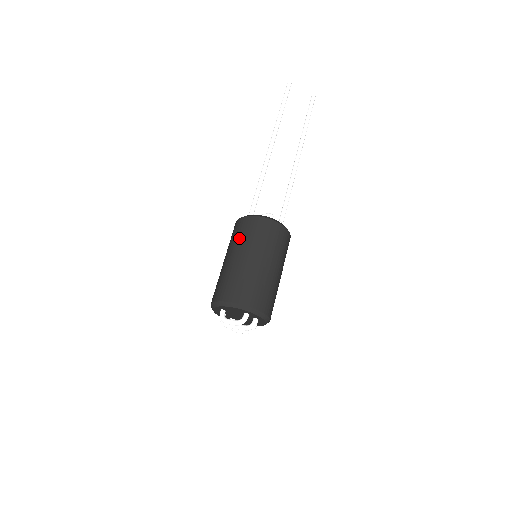
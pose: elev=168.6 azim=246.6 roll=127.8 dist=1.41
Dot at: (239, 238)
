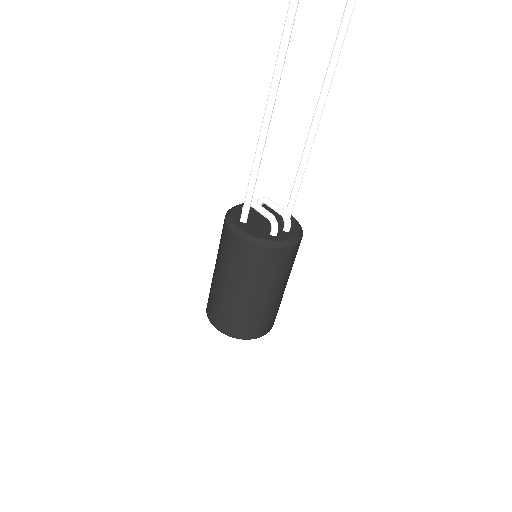
Dot at: (229, 264)
